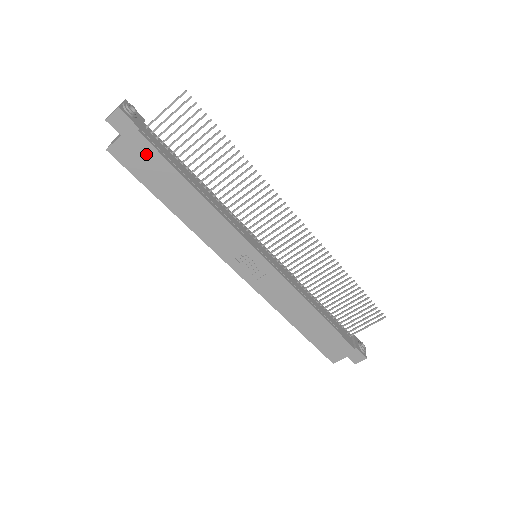
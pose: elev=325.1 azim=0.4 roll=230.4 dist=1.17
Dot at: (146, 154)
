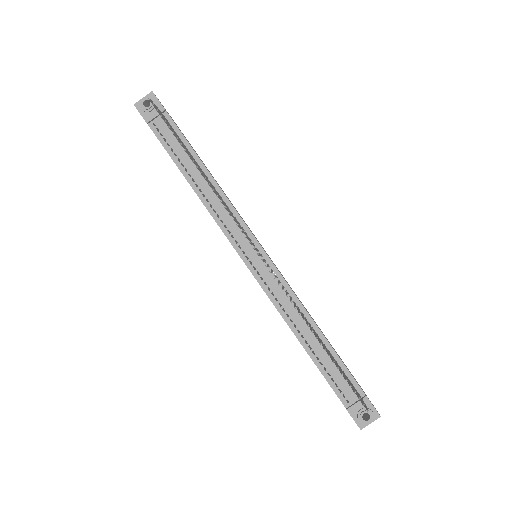
Dot at: occluded
